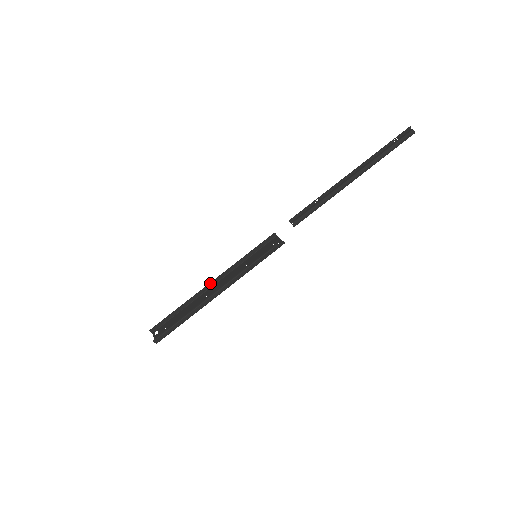
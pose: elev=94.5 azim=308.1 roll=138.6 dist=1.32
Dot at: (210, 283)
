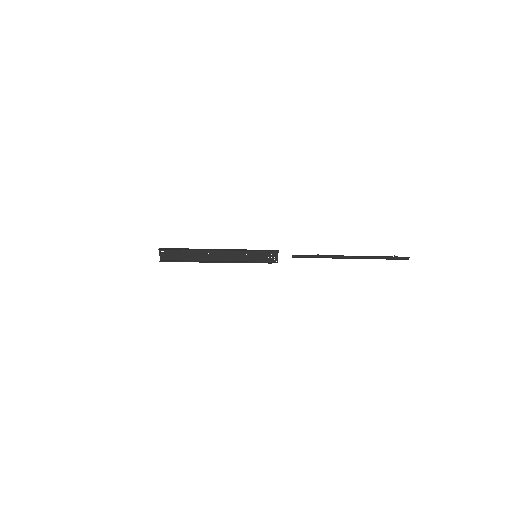
Dot at: (216, 251)
